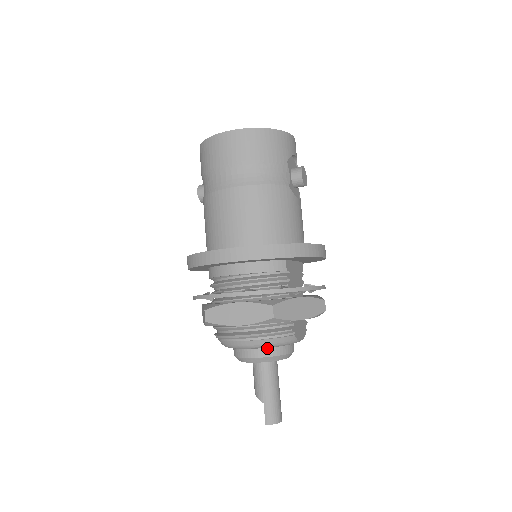
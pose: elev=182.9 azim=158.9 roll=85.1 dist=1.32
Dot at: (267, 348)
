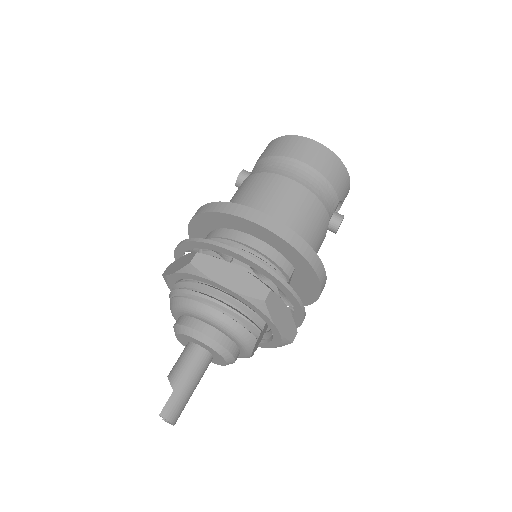
Dot at: (223, 334)
